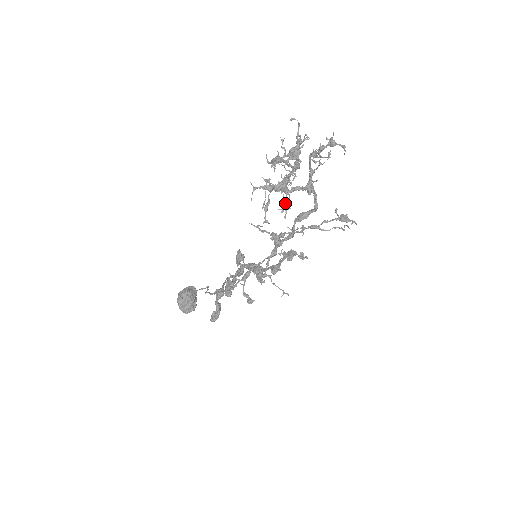
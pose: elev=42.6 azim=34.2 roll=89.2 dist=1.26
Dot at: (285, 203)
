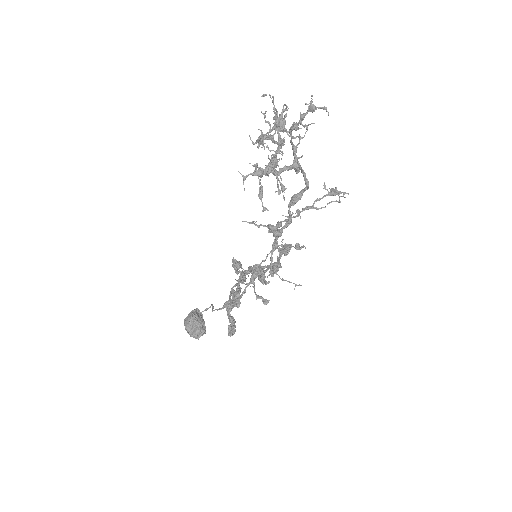
Dot at: (277, 186)
